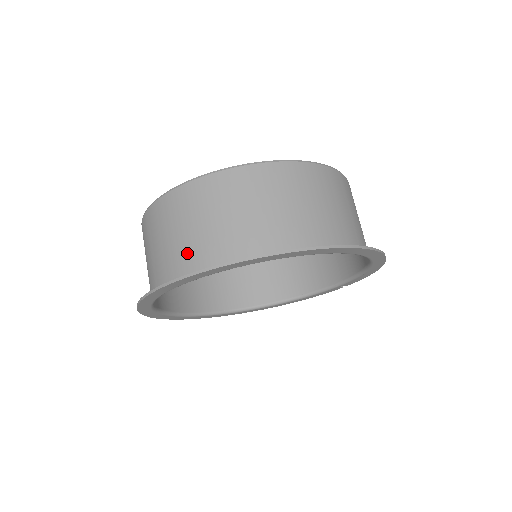
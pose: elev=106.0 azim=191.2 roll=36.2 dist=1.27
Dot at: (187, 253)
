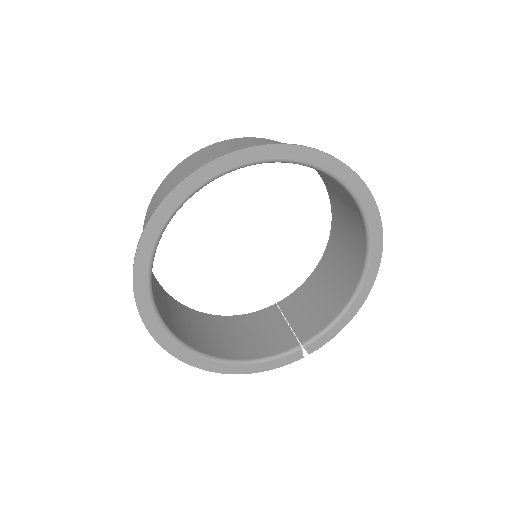
Dot at: occluded
